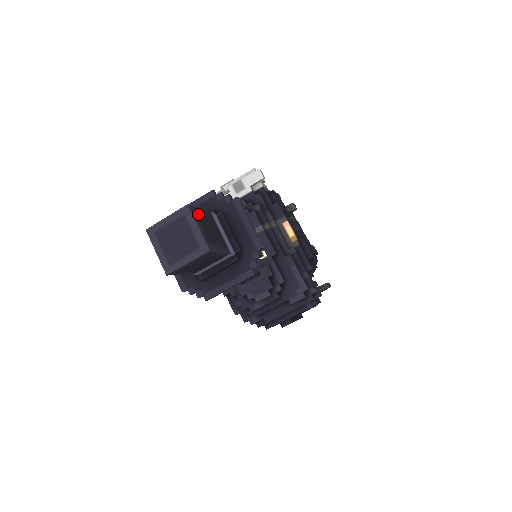
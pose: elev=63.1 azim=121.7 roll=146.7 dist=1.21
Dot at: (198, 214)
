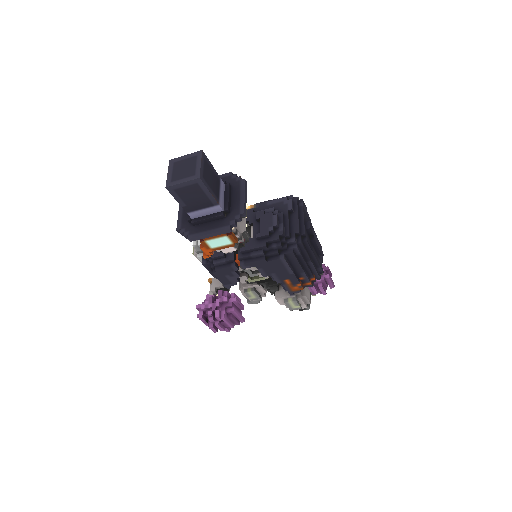
Dot at: occluded
